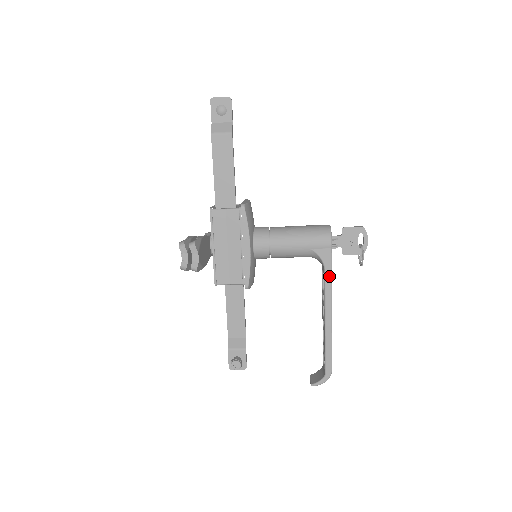
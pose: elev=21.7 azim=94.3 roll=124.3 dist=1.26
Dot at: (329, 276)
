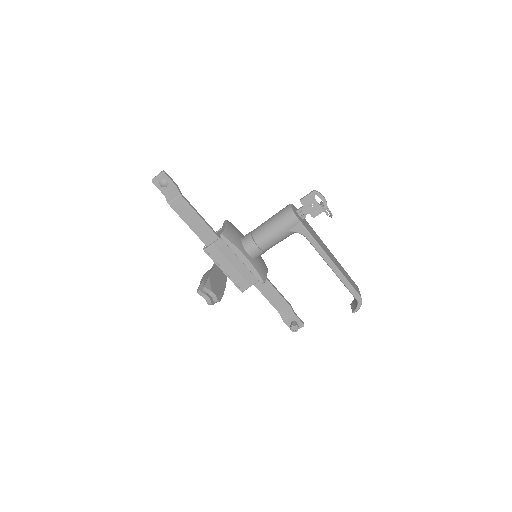
Dot at: (312, 240)
